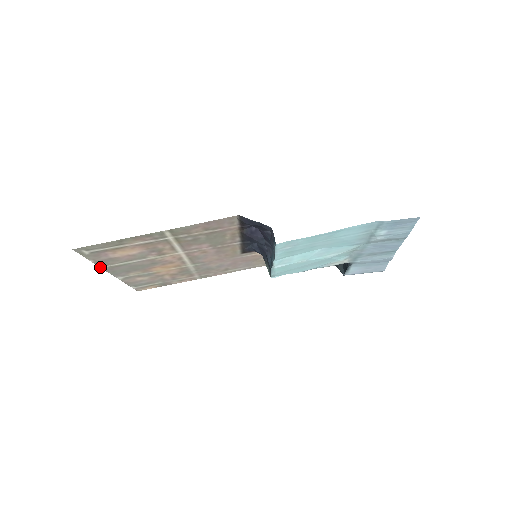
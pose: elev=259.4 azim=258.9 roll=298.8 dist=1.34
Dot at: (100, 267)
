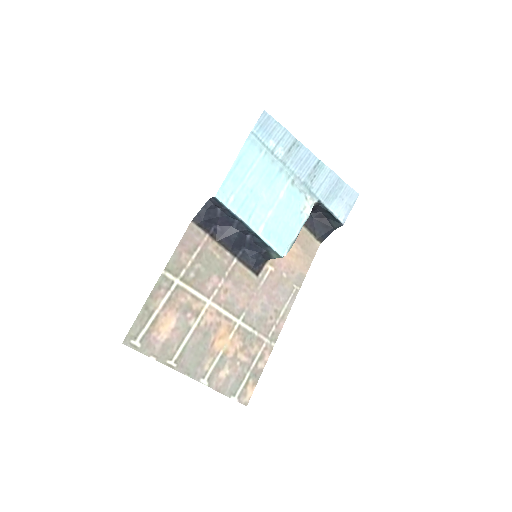
Dot at: (168, 366)
